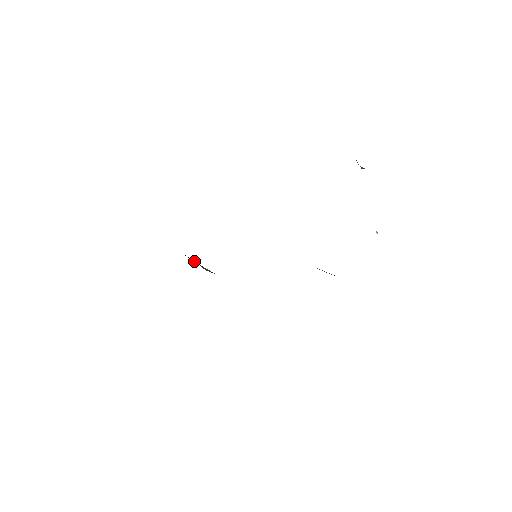
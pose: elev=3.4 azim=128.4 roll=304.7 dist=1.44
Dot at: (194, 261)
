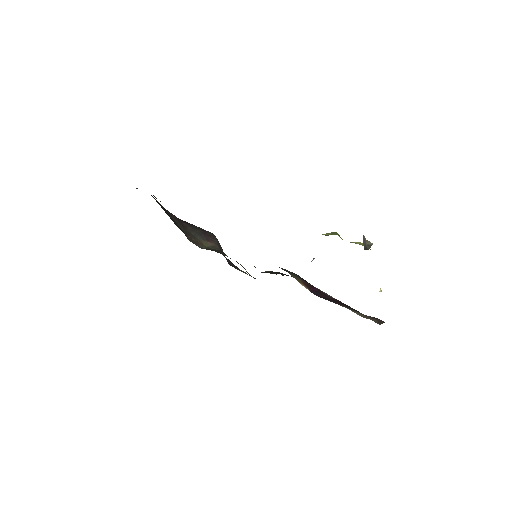
Dot at: (193, 232)
